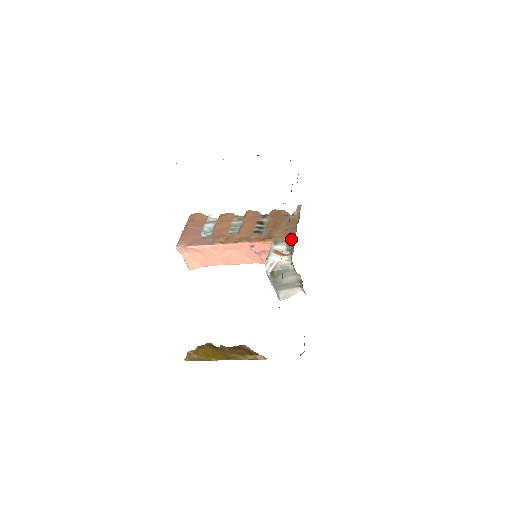
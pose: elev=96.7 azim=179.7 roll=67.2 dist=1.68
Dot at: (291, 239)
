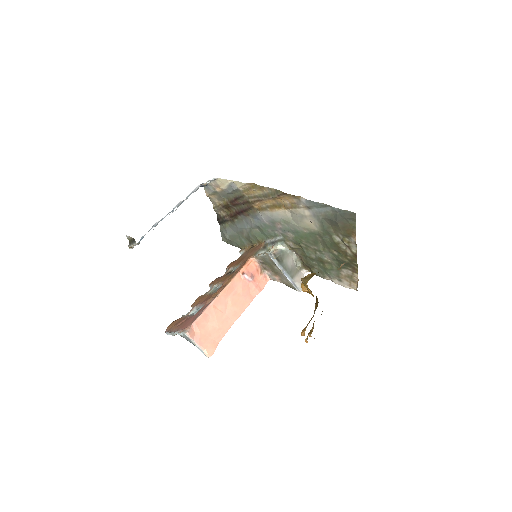
Dot at: (262, 245)
